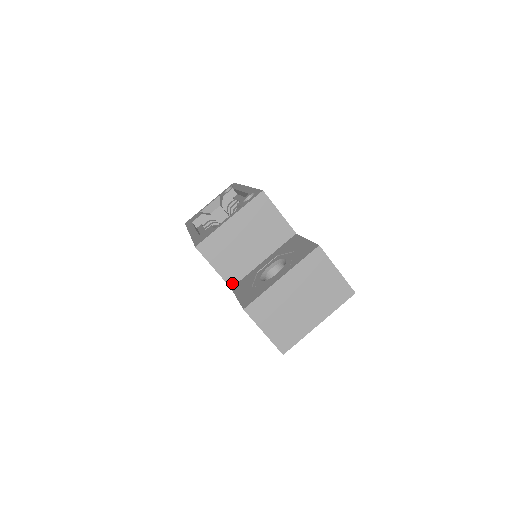
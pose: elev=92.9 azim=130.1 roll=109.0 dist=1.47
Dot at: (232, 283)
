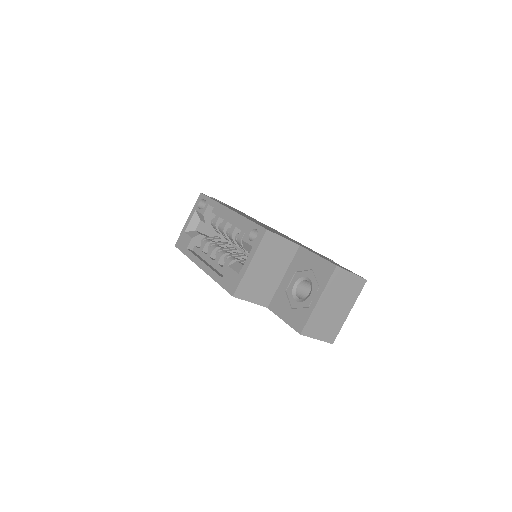
Dot at: (267, 304)
